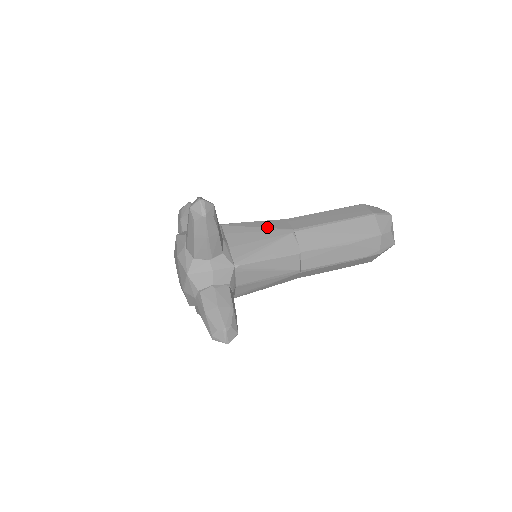
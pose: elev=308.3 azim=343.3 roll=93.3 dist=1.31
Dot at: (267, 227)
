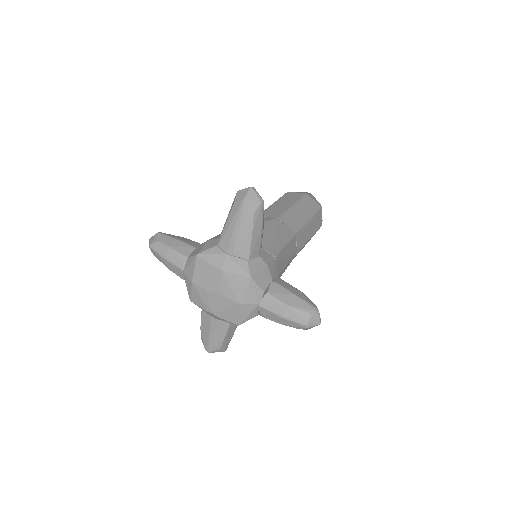
Dot at: occluded
